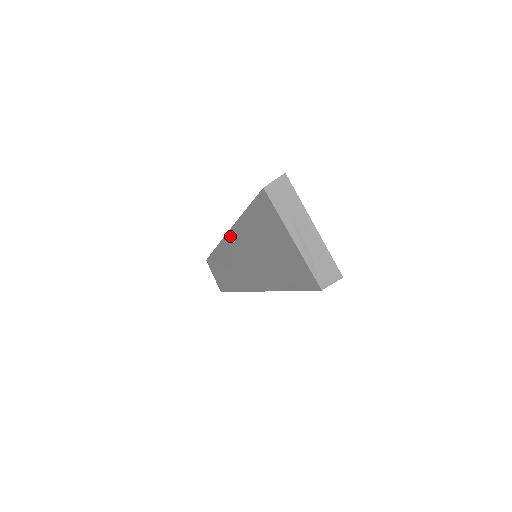
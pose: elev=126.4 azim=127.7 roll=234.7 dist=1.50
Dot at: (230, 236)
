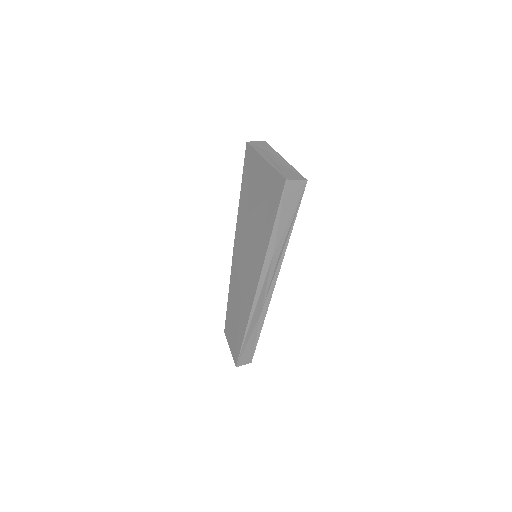
Dot at: (235, 245)
